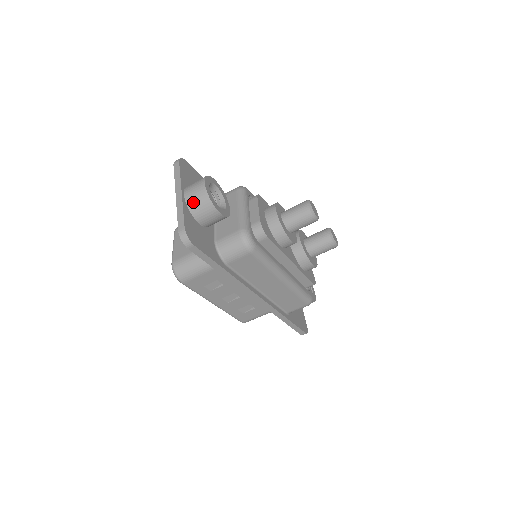
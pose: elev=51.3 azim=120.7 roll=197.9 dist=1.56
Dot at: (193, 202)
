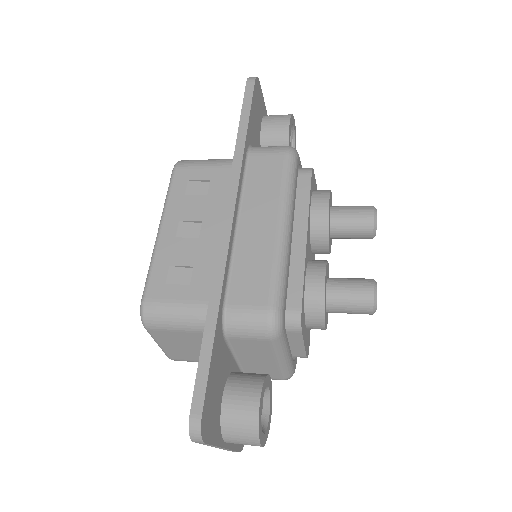
Dot at: occluded
